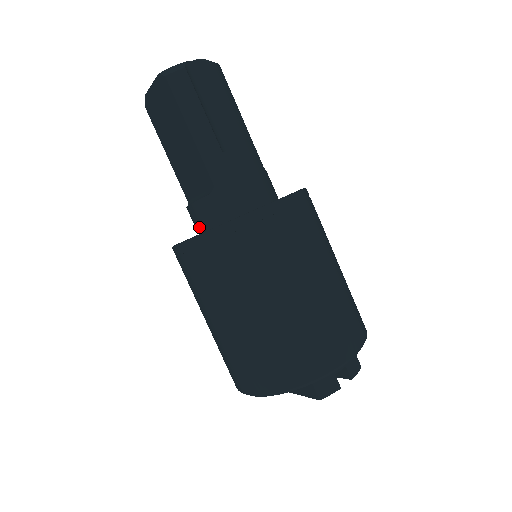
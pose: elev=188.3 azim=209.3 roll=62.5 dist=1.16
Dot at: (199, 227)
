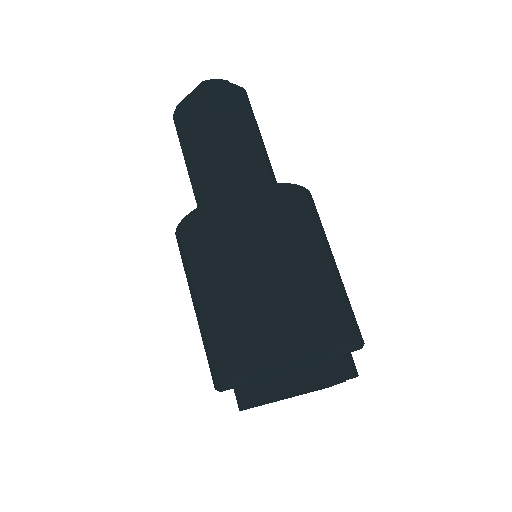
Dot at: occluded
